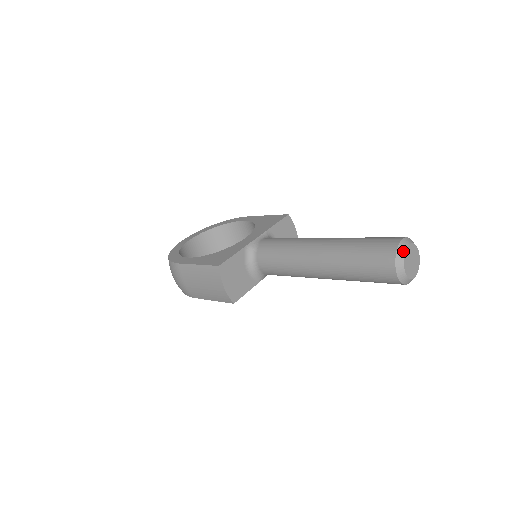
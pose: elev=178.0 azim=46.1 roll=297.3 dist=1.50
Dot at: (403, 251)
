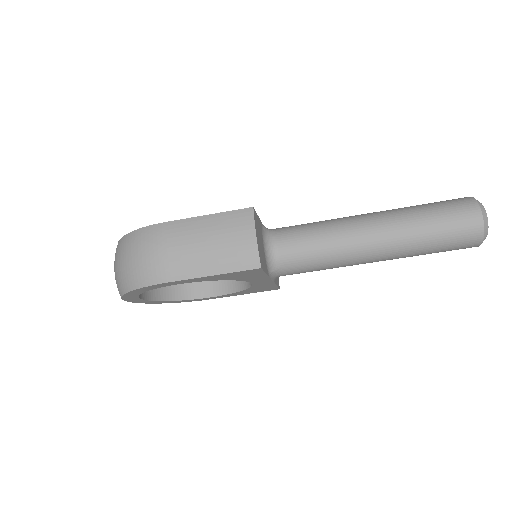
Dot at: (478, 201)
